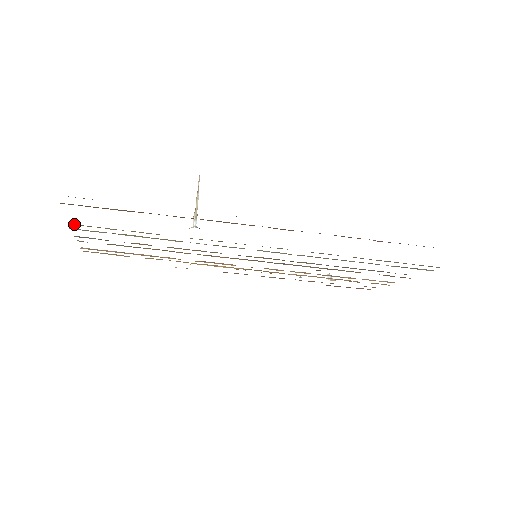
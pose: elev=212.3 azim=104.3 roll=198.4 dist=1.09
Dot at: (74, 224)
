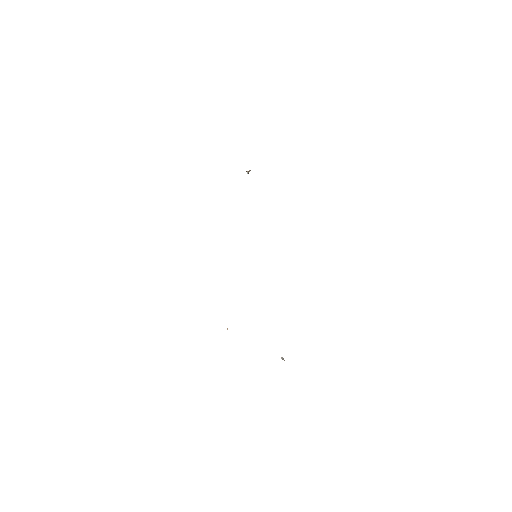
Dot at: occluded
